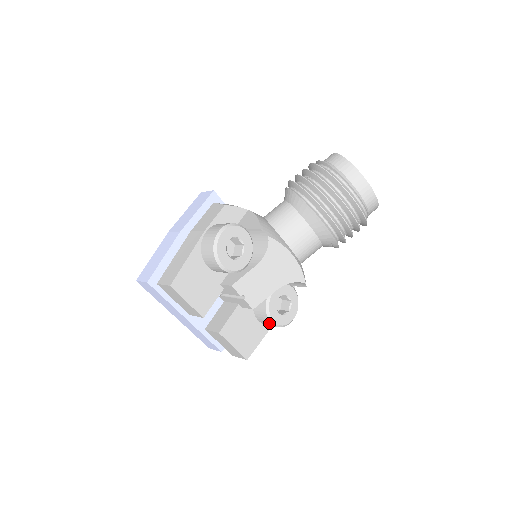
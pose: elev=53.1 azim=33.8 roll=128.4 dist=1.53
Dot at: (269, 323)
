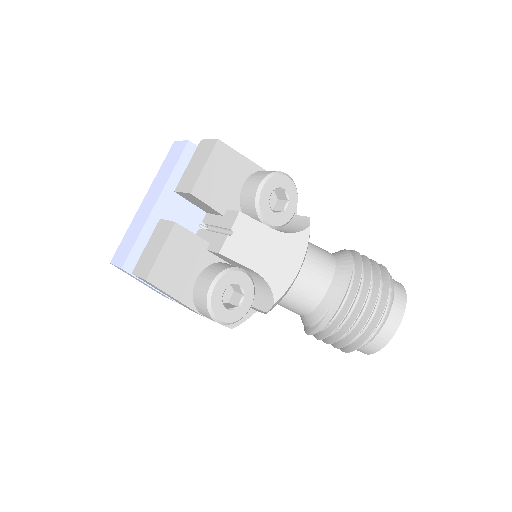
Dot at: (207, 285)
